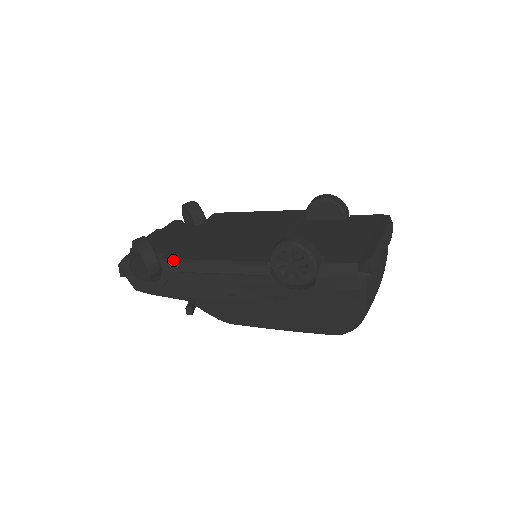
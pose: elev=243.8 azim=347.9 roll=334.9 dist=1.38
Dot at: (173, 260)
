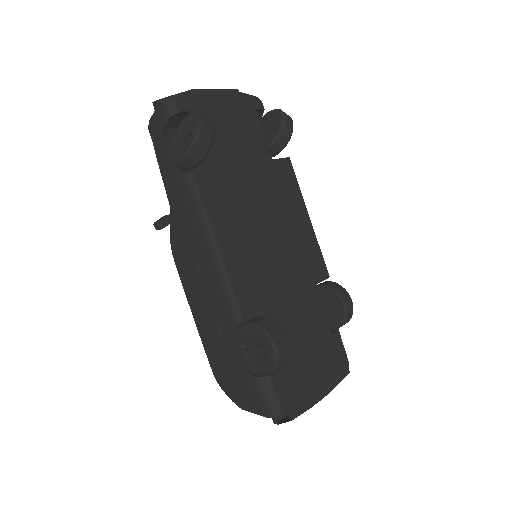
Dot at: (202, 194)
